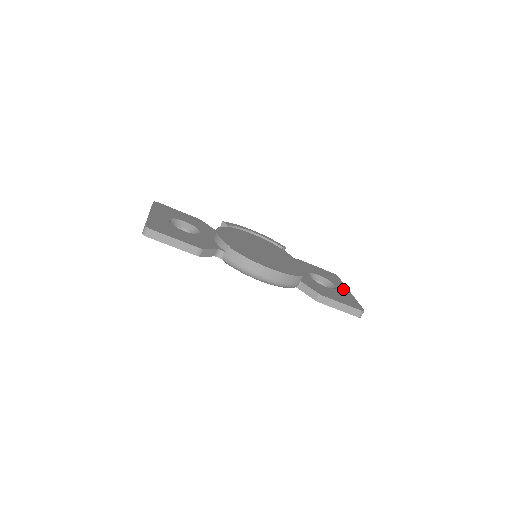
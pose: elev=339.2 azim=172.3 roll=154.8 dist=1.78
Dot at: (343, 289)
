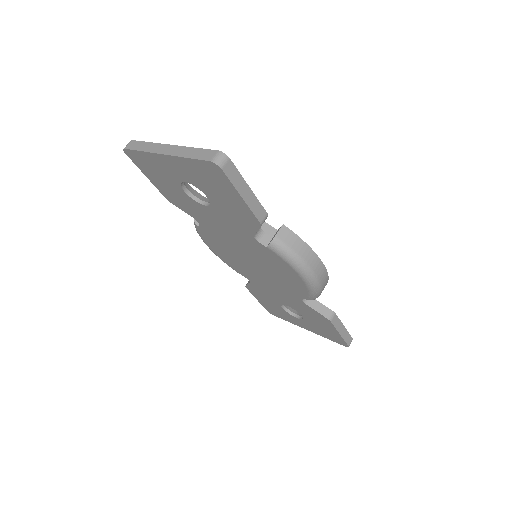
Dot at: occluded
